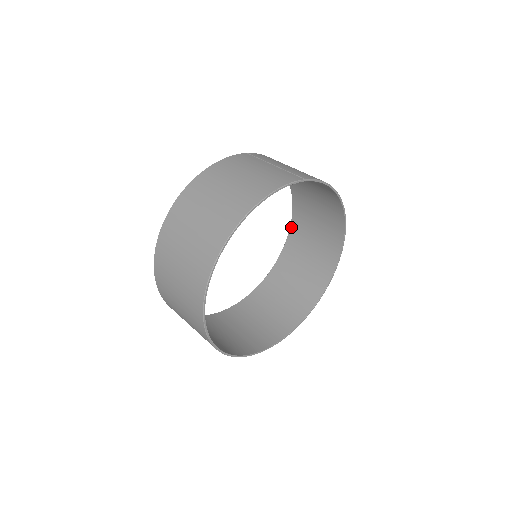
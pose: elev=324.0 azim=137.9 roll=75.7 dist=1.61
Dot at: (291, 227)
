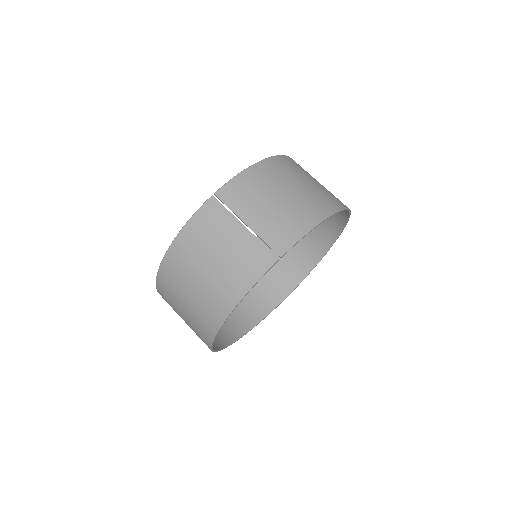
Dot at: occluded
